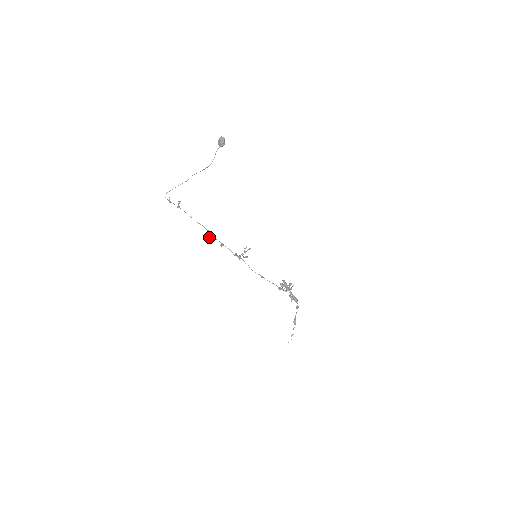
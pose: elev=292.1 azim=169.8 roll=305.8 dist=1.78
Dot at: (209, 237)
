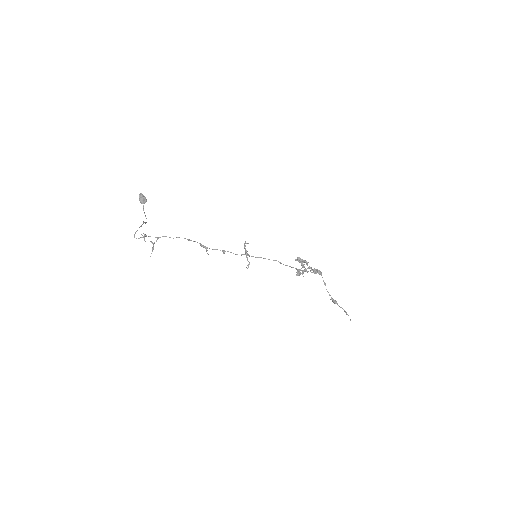
Dot at: occluded
